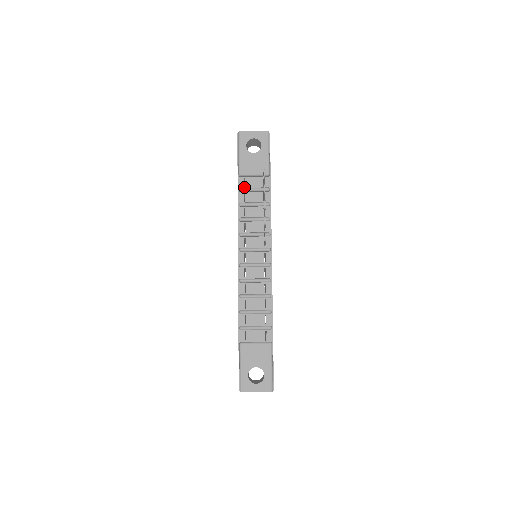
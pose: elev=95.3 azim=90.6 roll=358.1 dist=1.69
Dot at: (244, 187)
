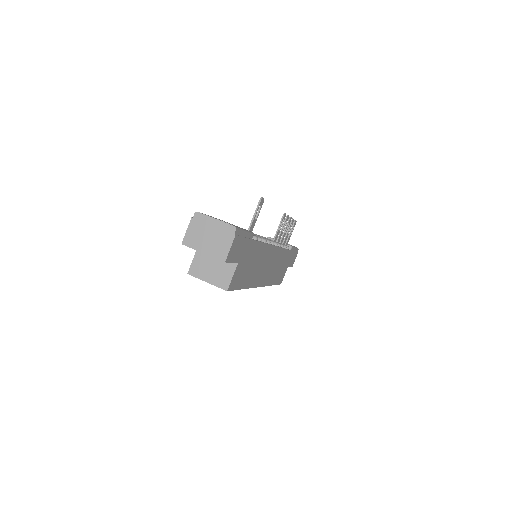
Dot at: occluded
